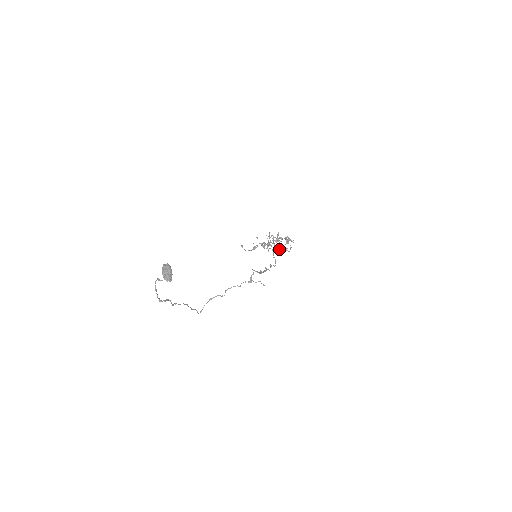
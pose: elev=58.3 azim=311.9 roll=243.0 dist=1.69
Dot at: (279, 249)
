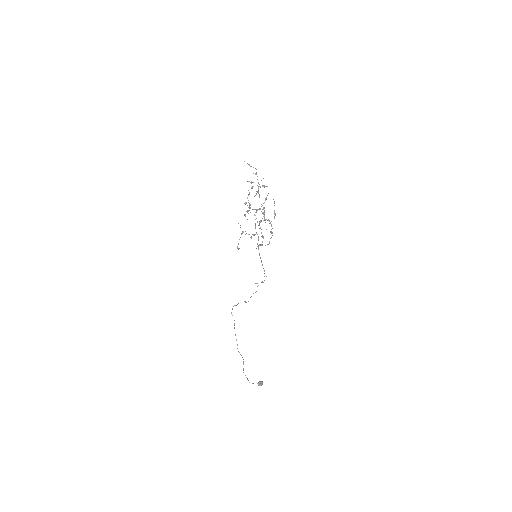
Dot at: occluded
